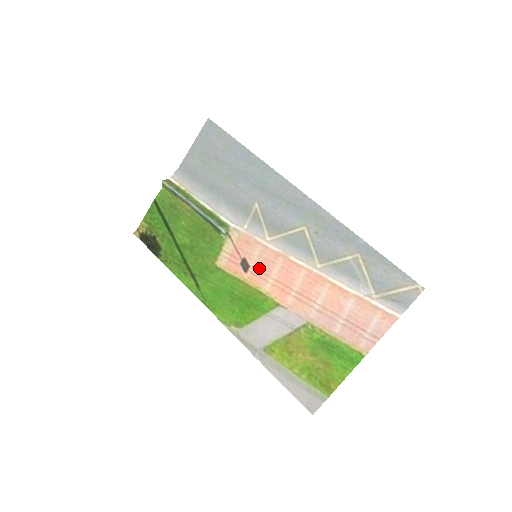
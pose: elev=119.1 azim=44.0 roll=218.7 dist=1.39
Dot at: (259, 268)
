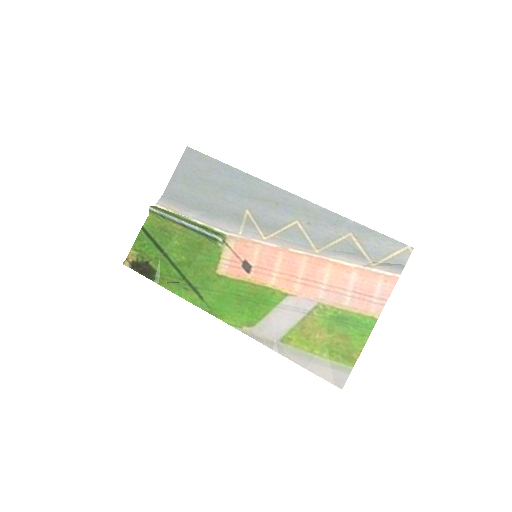
Dot at: (261, 266)
